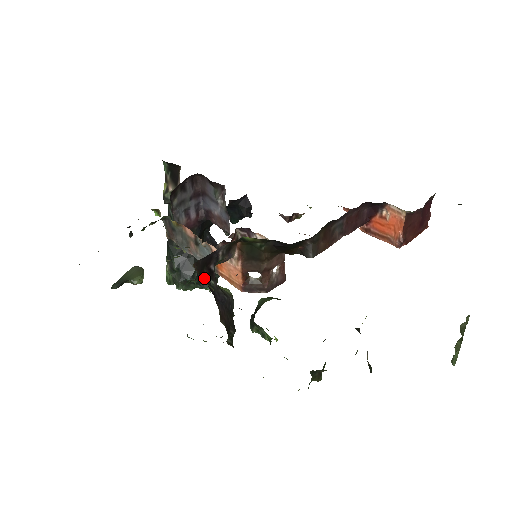
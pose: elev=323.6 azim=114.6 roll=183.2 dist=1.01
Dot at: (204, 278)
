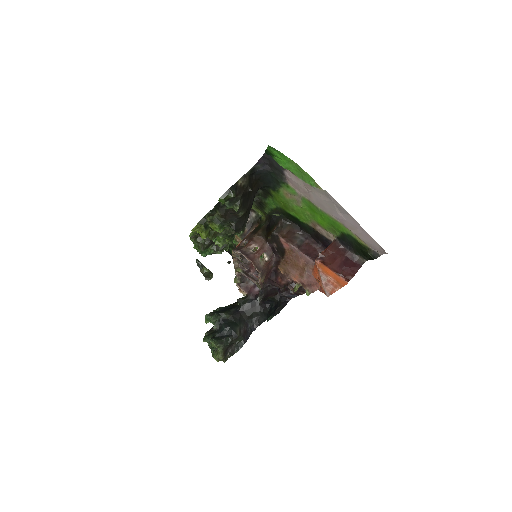
Dot at: occluded
